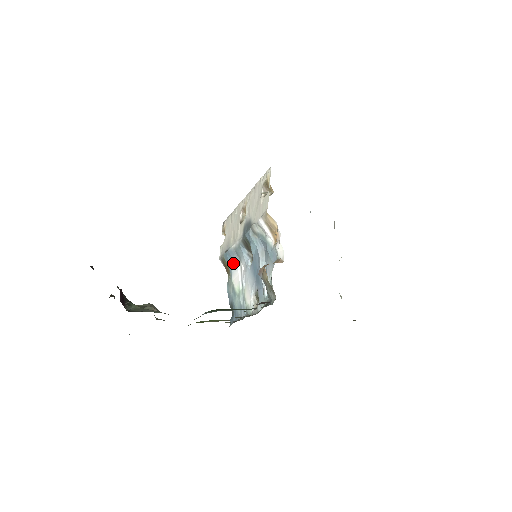
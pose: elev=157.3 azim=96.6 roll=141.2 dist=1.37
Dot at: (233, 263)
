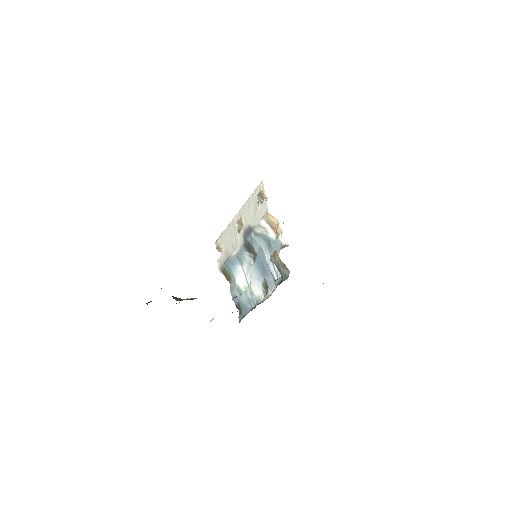
Dot at: (235, 268)
